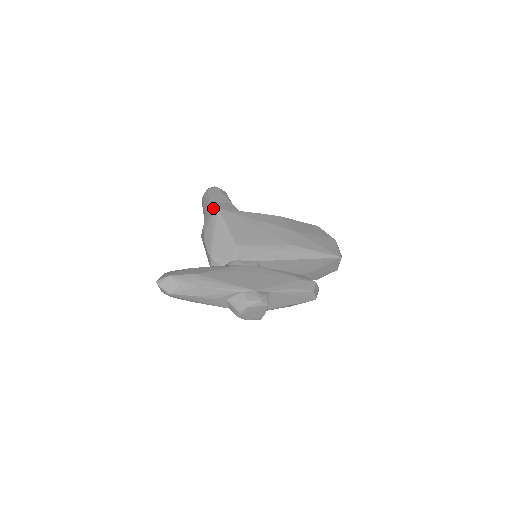
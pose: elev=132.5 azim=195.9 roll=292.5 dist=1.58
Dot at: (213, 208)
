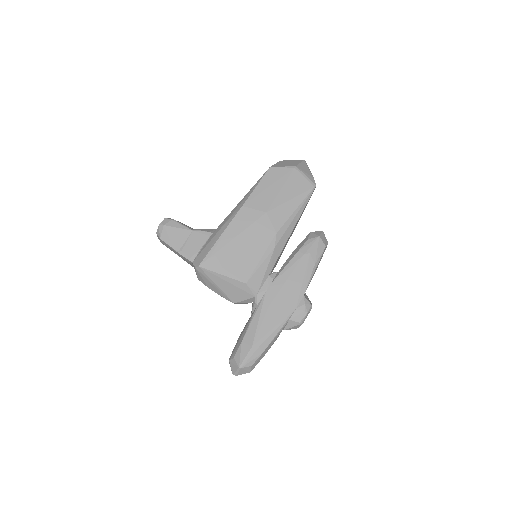
Dot at: (190, 261)
